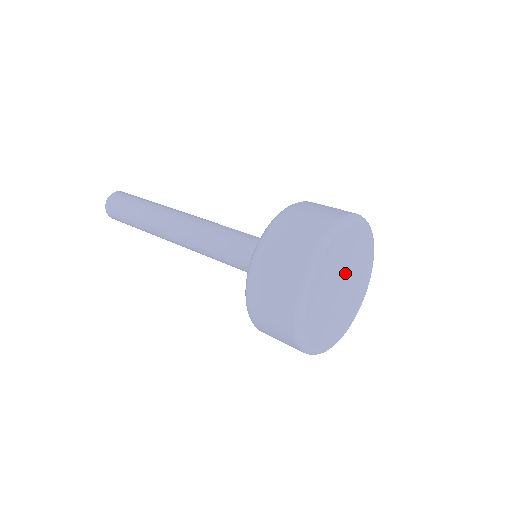
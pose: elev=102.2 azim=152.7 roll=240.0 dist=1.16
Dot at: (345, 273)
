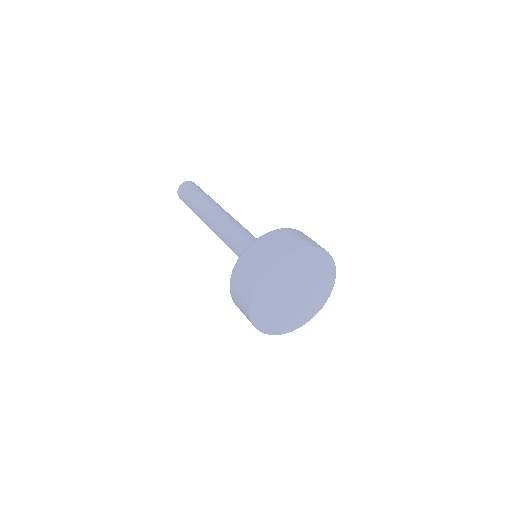
Dot at: (300, 286)
